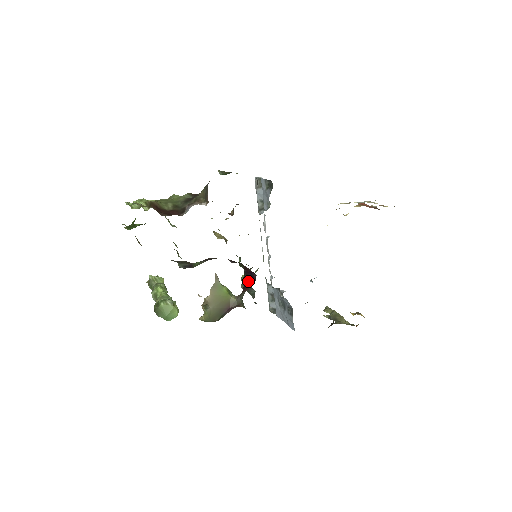
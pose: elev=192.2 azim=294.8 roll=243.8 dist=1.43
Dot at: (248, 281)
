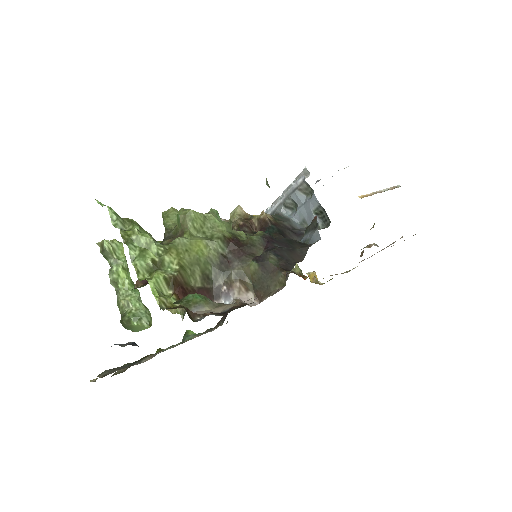
Dot at: occluded
